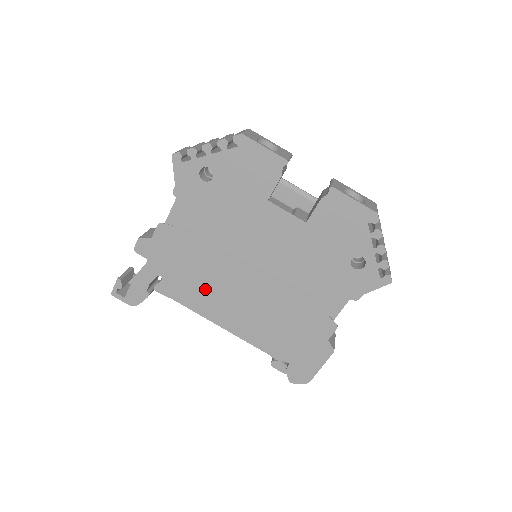
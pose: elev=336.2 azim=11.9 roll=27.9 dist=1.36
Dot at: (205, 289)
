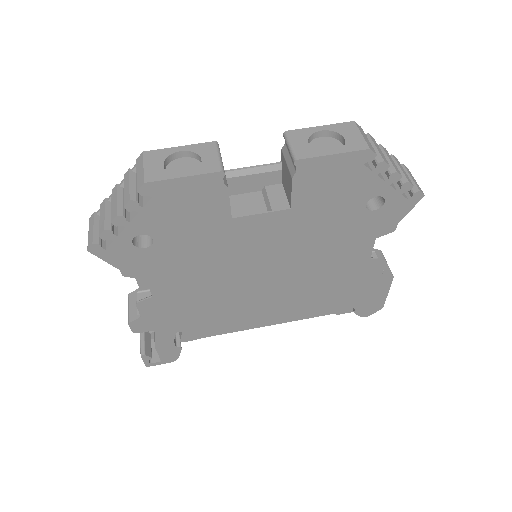
Dot at: (230, 314)
